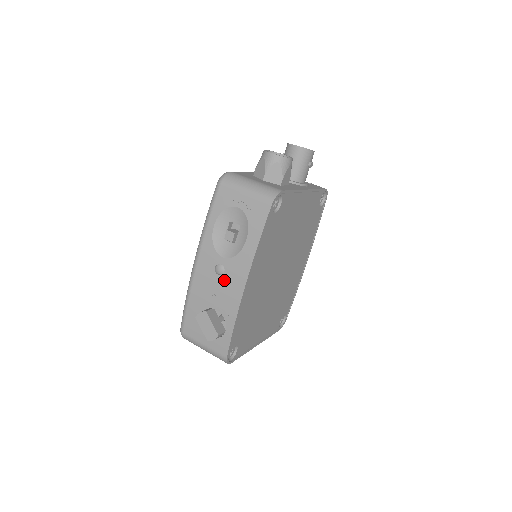
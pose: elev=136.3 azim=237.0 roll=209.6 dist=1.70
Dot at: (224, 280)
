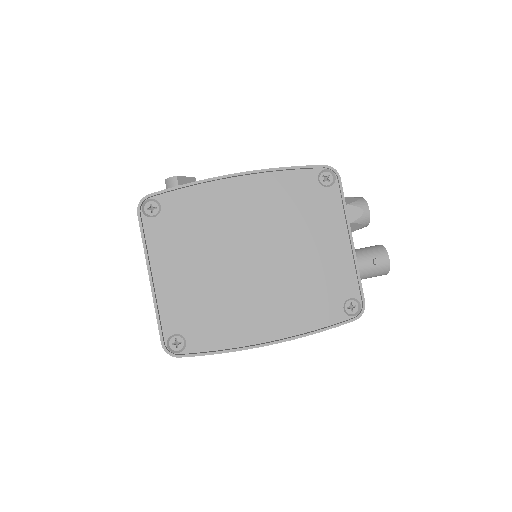
Dot at: occluded
